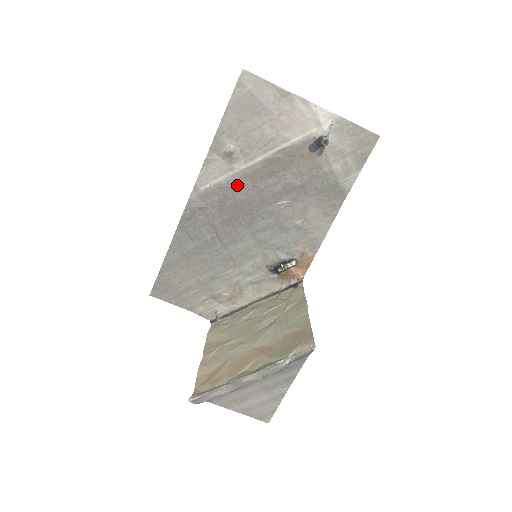
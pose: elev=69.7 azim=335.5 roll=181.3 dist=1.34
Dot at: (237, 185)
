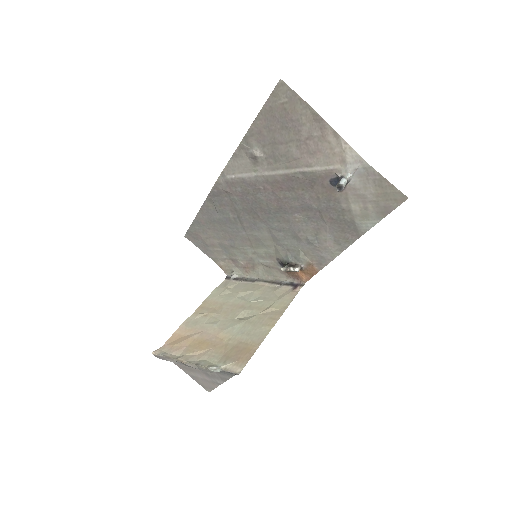
Dot at: (259, 186)
